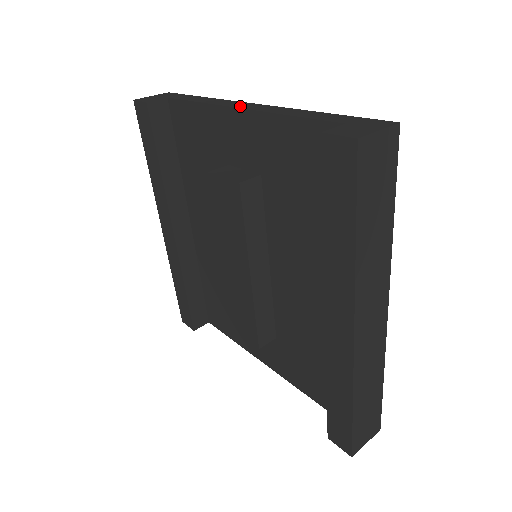
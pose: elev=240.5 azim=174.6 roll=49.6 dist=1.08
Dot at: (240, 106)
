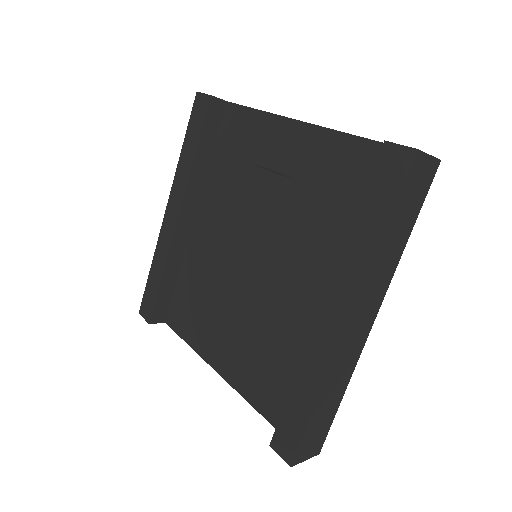
Dot at: occluded
